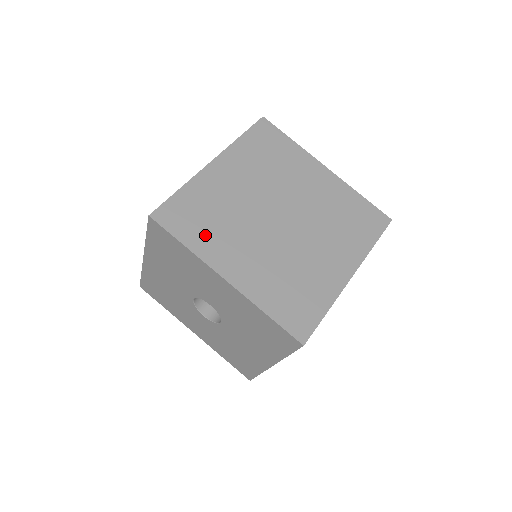
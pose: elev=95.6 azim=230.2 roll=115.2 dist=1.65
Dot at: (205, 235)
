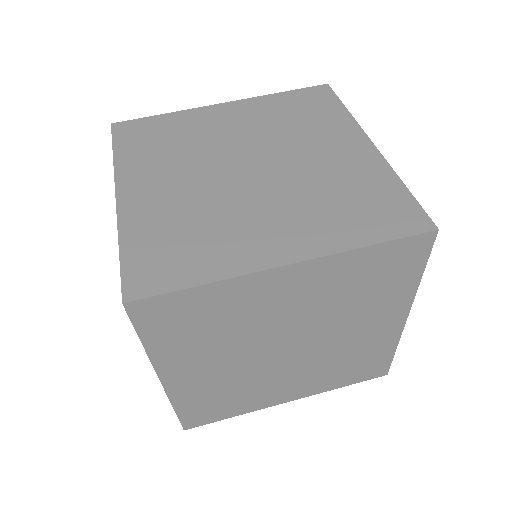
Dot at: (180, 342)
